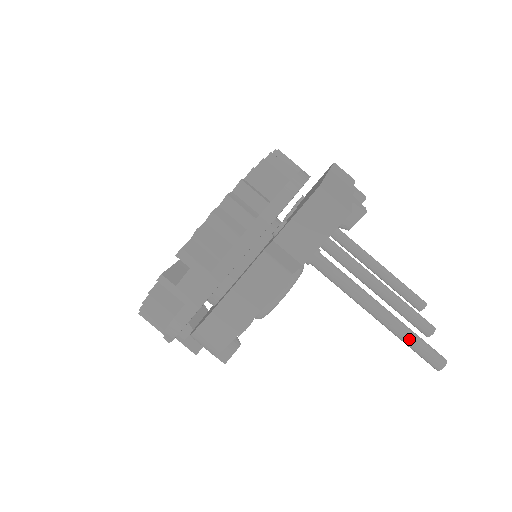
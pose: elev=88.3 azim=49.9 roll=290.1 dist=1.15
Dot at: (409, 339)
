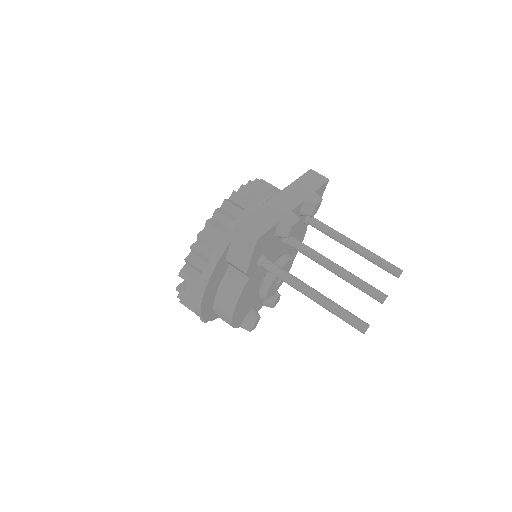
Dot at: (336, 313)
